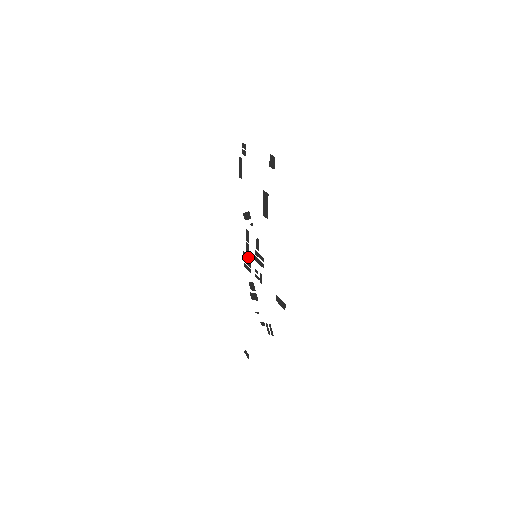
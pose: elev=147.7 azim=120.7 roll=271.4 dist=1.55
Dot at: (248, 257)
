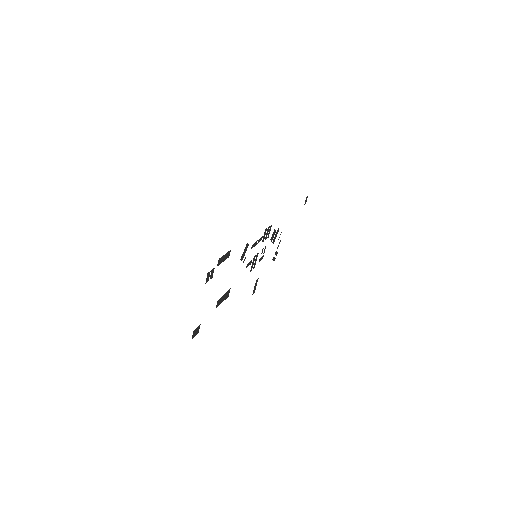
Dot at: (263, 238)
